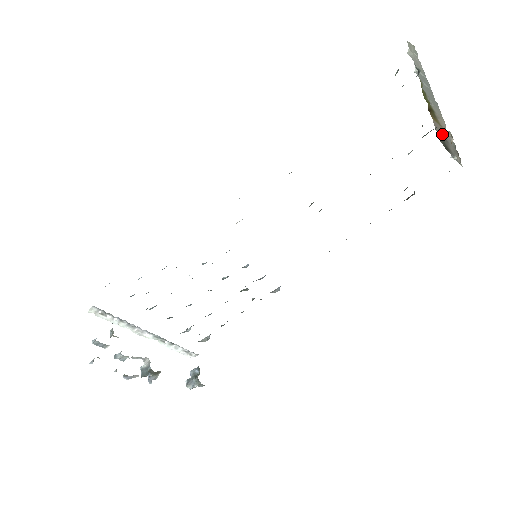
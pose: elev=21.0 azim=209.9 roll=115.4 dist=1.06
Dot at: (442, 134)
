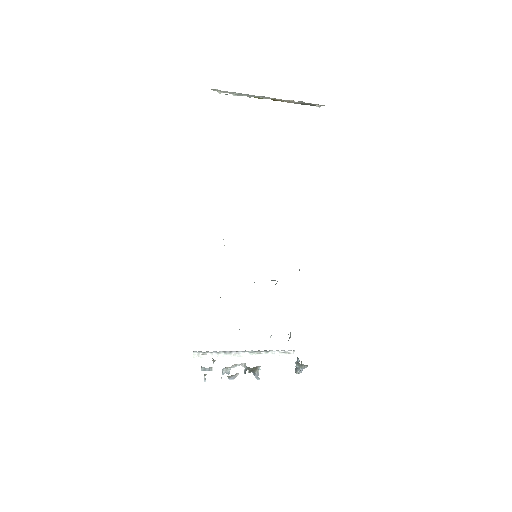
Dot at: (298, 103)
